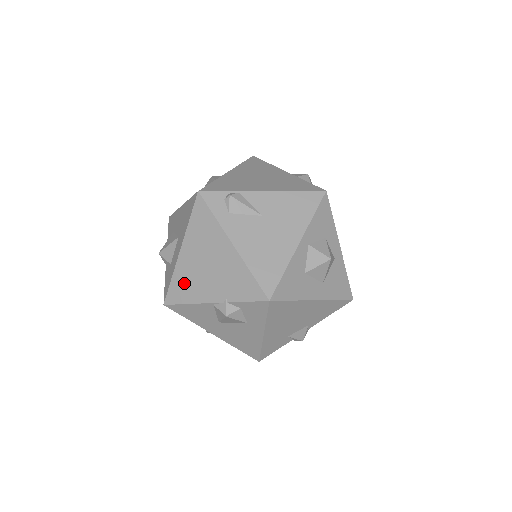
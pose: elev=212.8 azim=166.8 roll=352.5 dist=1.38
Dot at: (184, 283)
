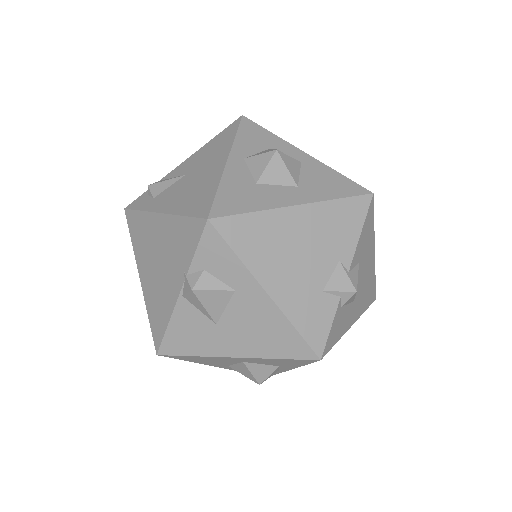
Dot at: (156, 306)
